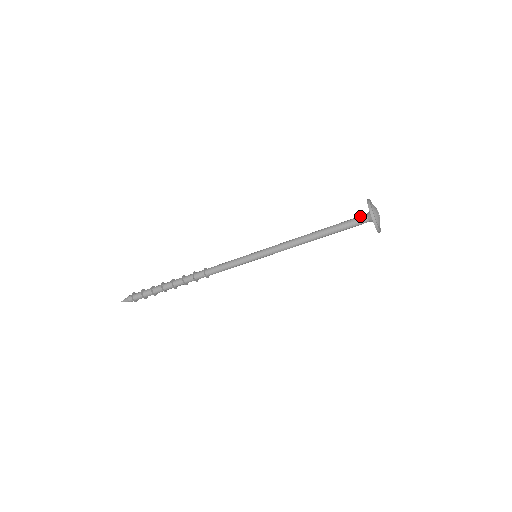
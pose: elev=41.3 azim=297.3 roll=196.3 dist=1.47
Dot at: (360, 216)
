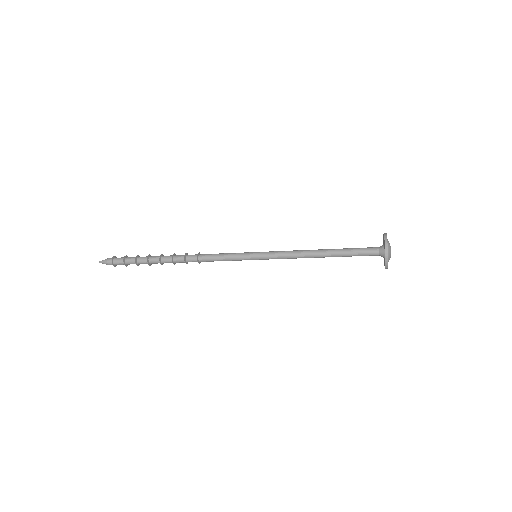
Dot at: (372, 247)
